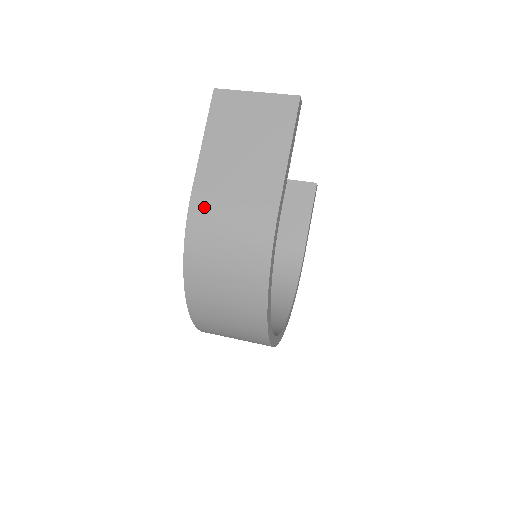
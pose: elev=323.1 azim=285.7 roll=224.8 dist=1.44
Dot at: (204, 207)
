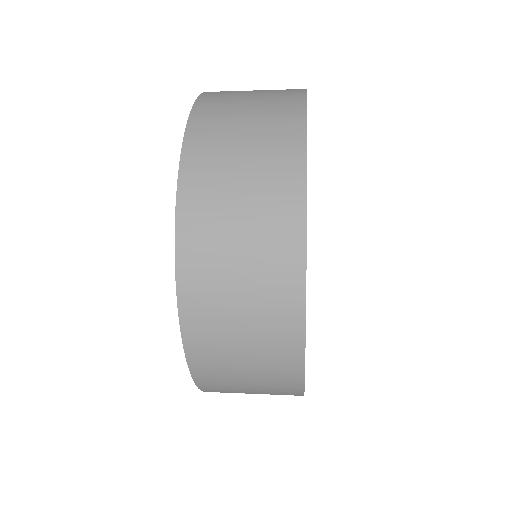
Dot at: (221, 92)
